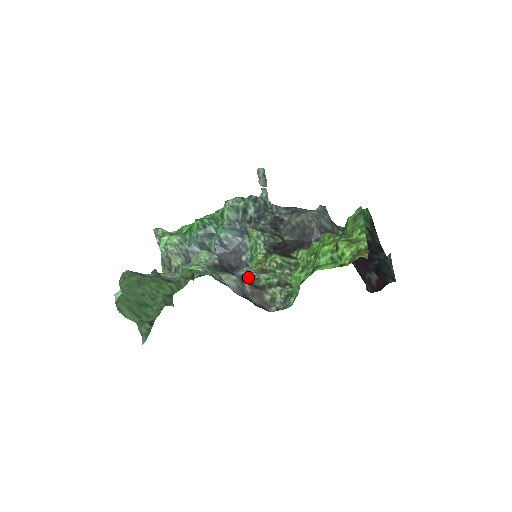
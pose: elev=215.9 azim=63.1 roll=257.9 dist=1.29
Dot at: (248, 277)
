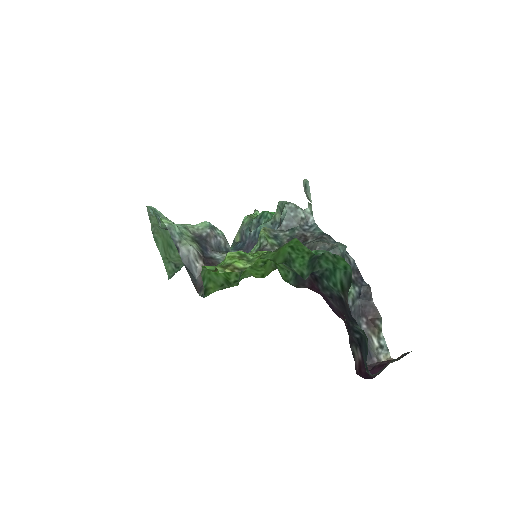
Dot at: (215, 260)
